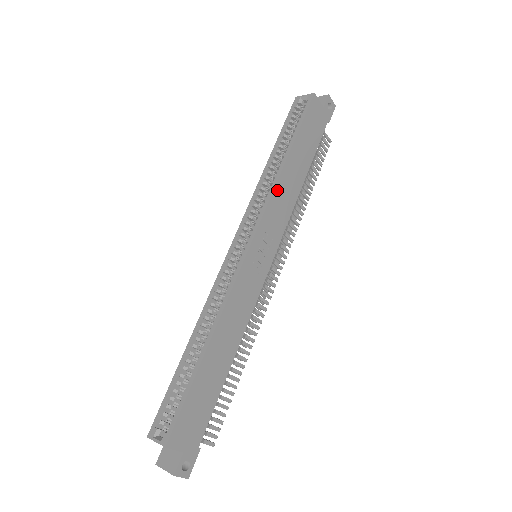
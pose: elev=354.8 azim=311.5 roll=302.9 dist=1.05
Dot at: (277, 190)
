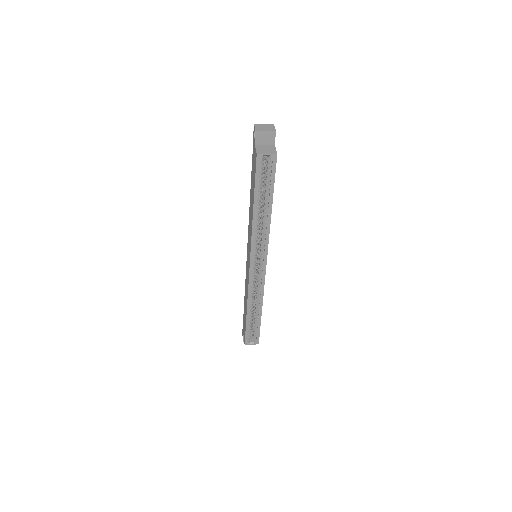
Dot at: (269, 231)
